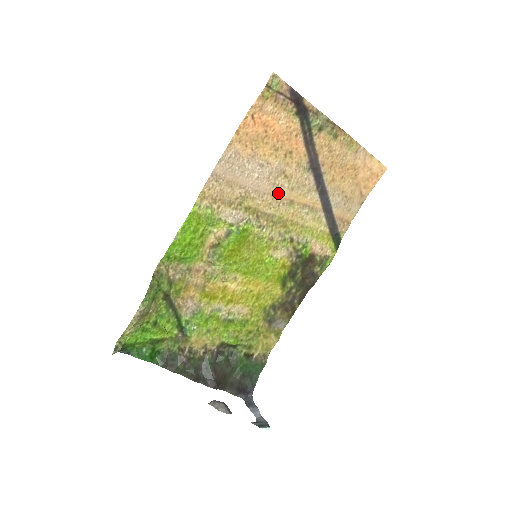
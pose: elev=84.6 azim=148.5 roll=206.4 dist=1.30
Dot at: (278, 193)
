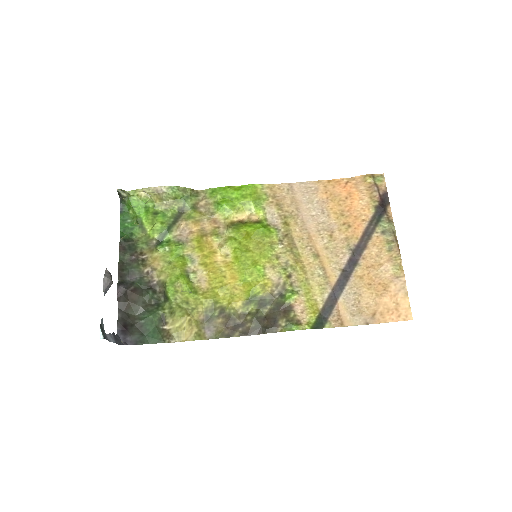
Dot at: (315, 240)
